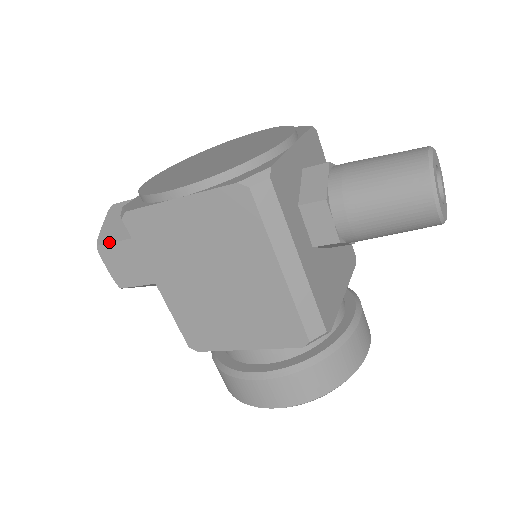
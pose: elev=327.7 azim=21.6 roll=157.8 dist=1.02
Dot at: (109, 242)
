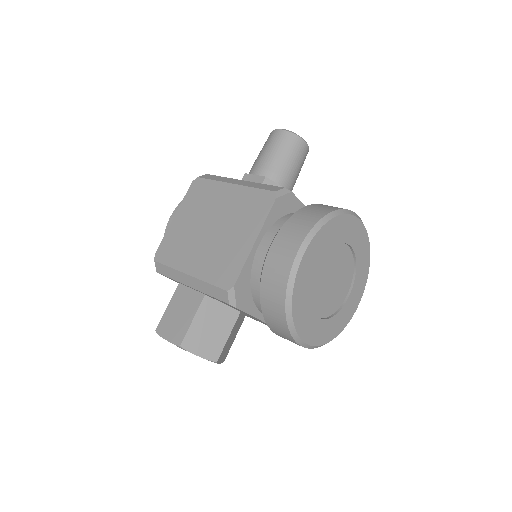
Dot at: (162, 318)
